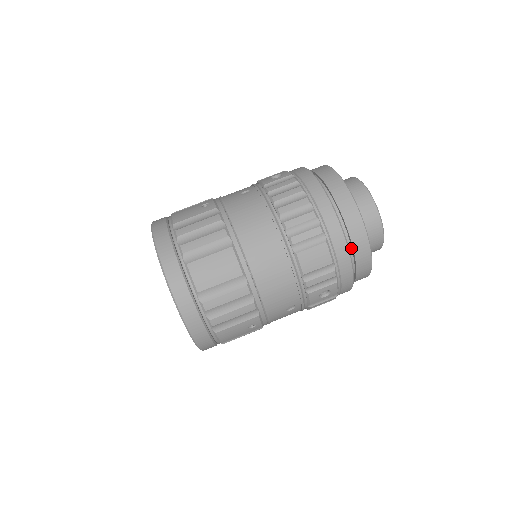
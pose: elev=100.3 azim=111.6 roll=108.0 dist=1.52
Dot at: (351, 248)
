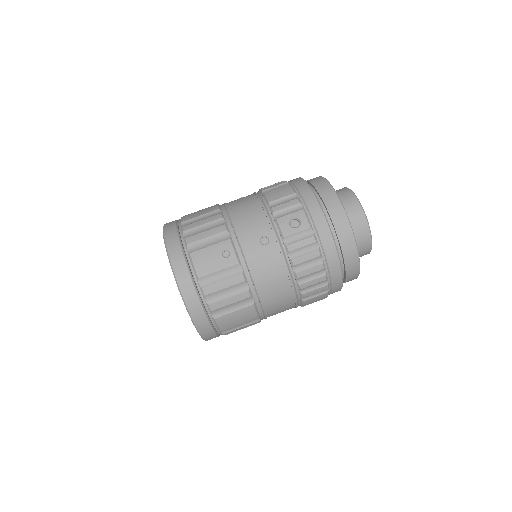
Dot at: occluded
